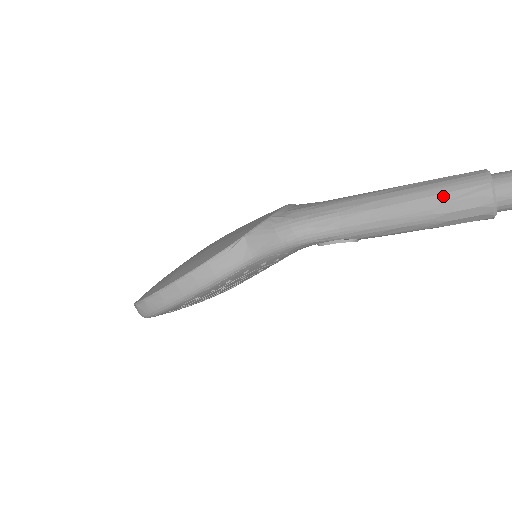
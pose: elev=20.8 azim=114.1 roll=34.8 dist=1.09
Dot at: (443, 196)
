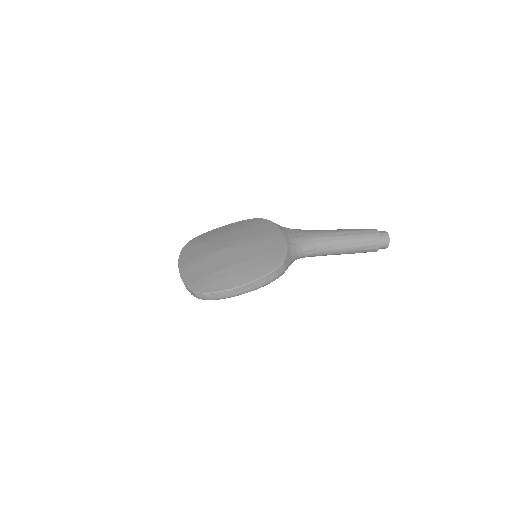
Dot at: (363, 243)
